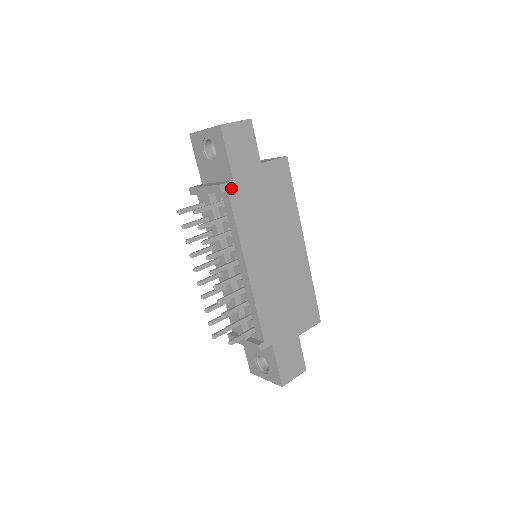
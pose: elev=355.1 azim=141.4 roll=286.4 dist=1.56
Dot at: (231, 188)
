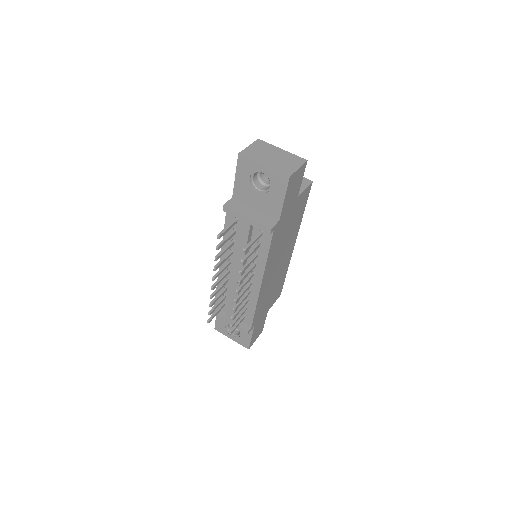
Dot at: (276, 227)
